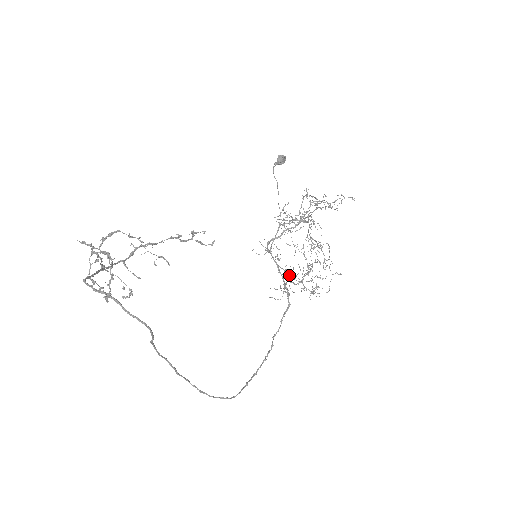
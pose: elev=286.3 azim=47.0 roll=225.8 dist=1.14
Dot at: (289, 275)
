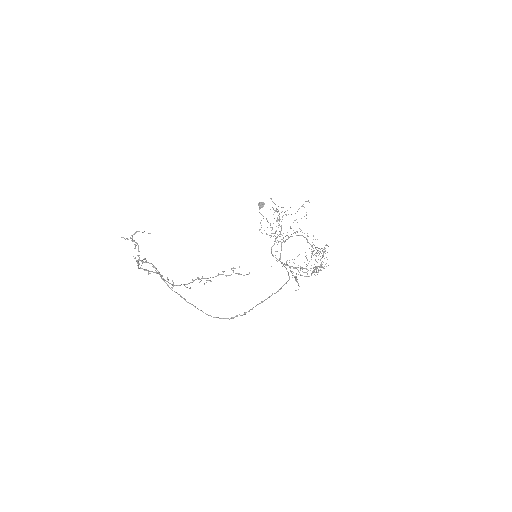
Dot at: occluded
